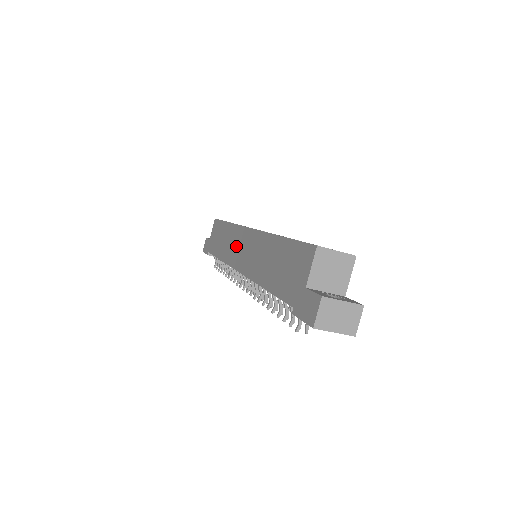
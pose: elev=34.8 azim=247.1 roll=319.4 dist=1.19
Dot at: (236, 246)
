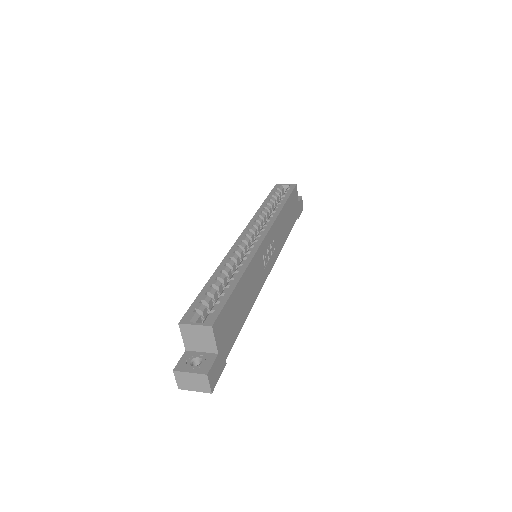
Dot at: occluded
